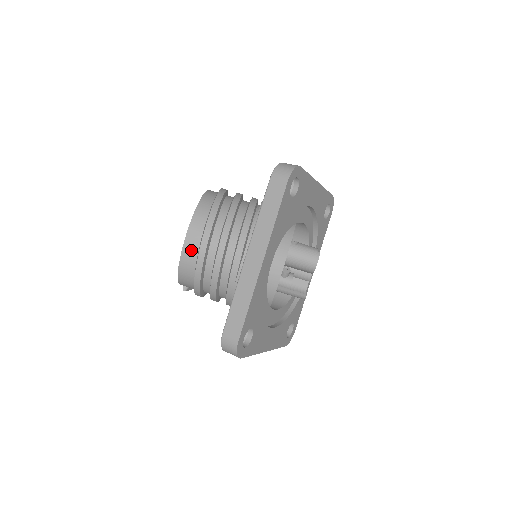
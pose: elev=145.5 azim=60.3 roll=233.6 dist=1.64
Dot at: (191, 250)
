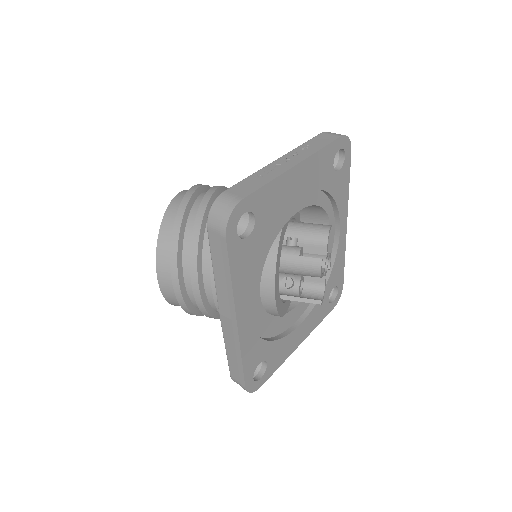
Dot at: (171, 295)
